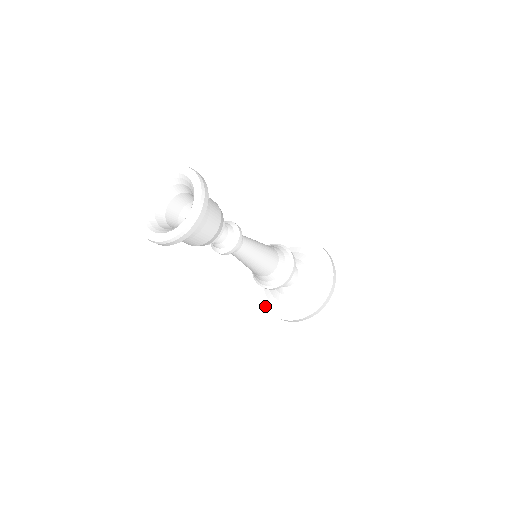
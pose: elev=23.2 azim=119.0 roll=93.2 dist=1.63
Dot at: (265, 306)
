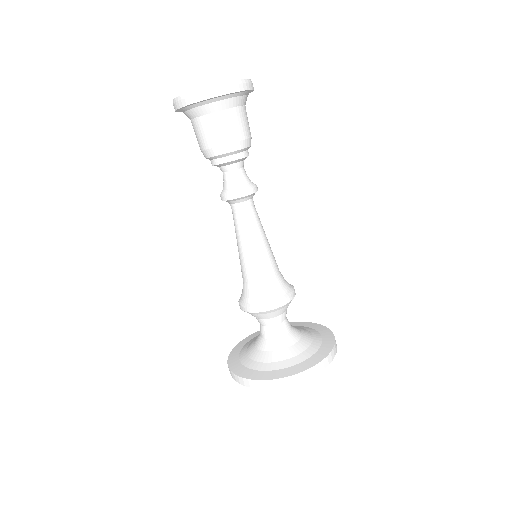
Dot at: (231, 365)
